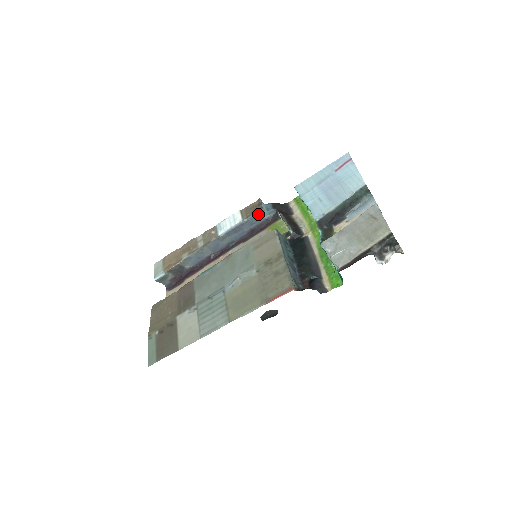
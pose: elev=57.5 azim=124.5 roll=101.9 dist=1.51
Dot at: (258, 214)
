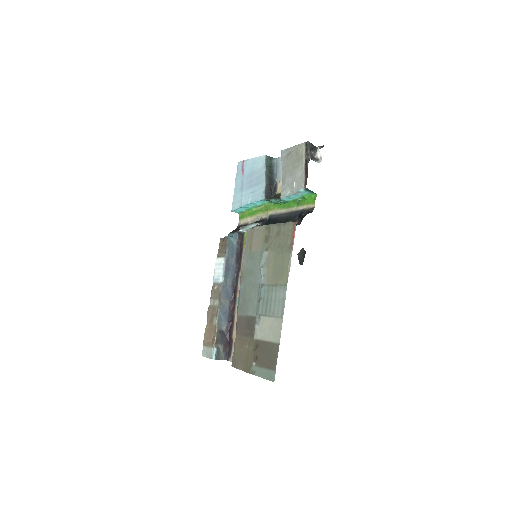
Dot at: (229, 244)
